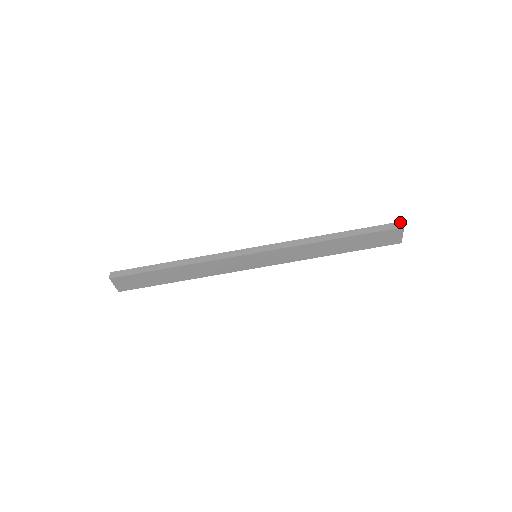
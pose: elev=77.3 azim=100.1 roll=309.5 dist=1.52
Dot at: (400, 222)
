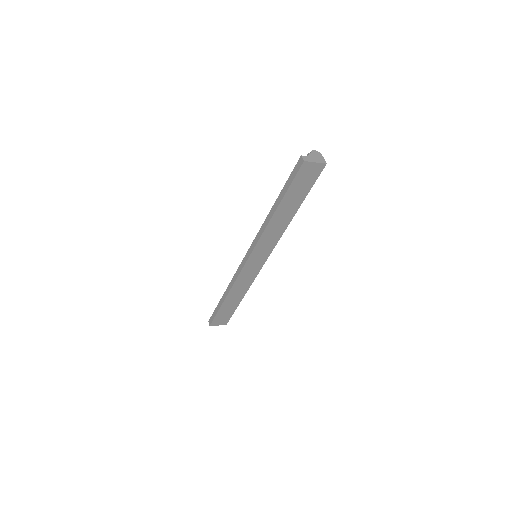
Dot at: (300, 158)
